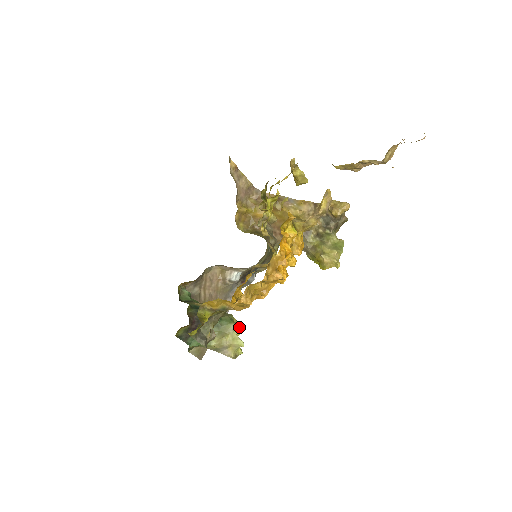
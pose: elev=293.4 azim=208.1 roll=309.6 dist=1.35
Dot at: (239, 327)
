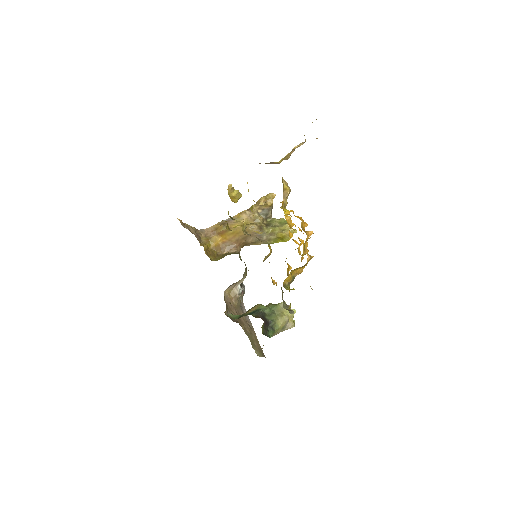
Dot at: occluded
